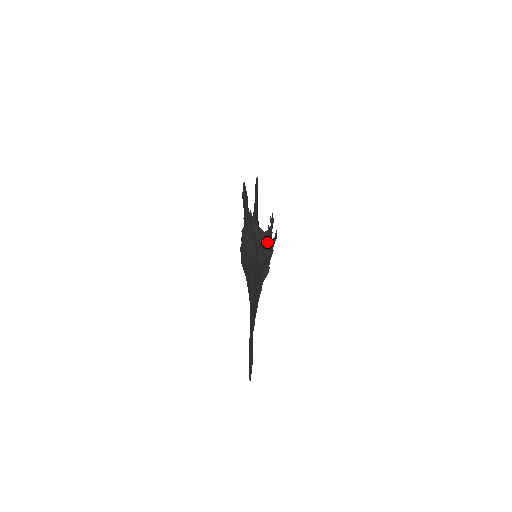
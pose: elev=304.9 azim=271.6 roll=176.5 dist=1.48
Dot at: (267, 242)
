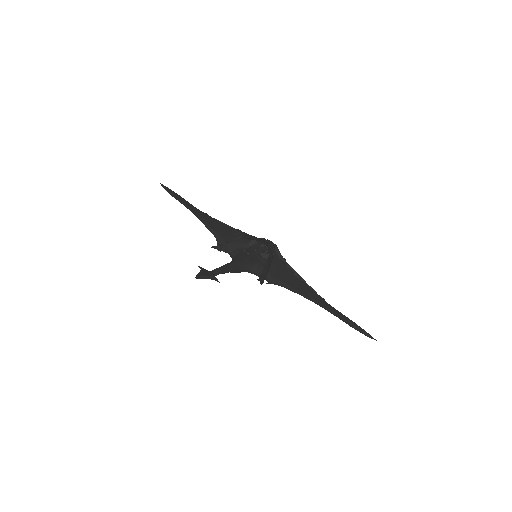
Dot at: (249, 239)
